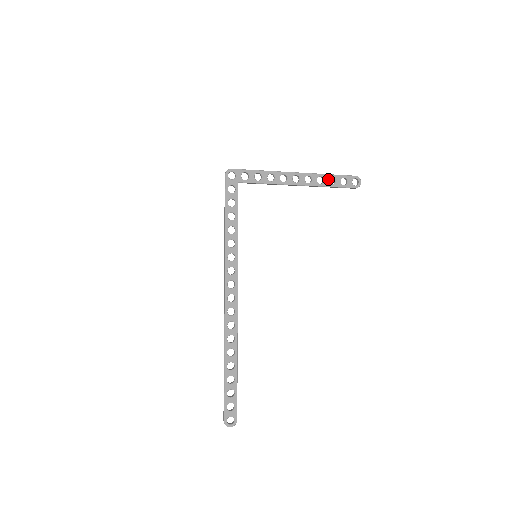
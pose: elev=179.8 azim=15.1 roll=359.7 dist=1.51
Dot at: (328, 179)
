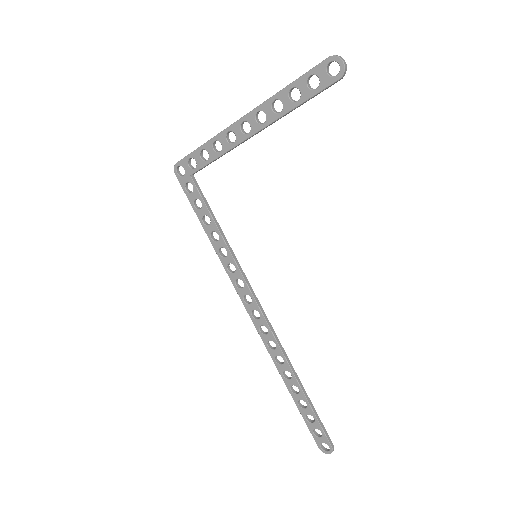
Dot at: (287, 97)
